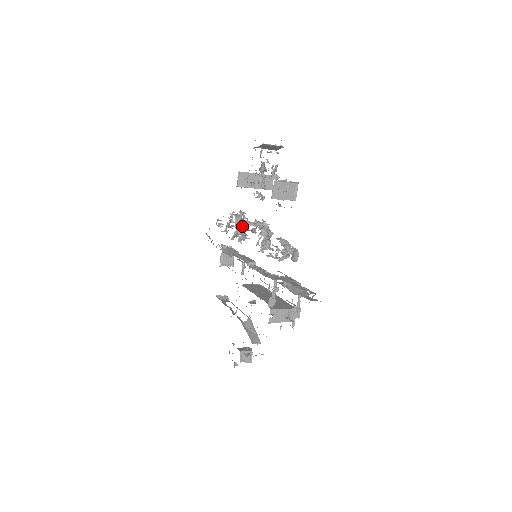
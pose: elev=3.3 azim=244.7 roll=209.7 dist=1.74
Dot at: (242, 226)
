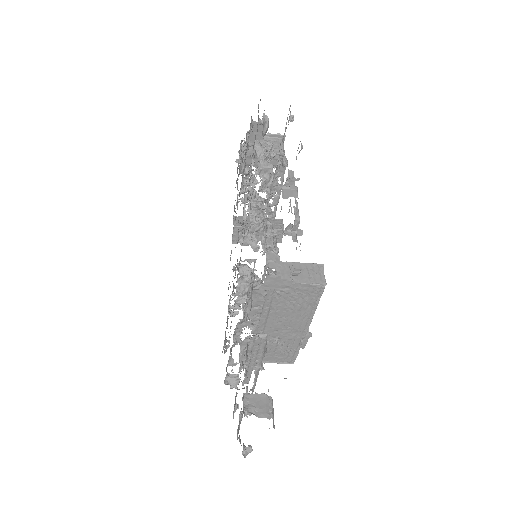
Dot at: occluded
